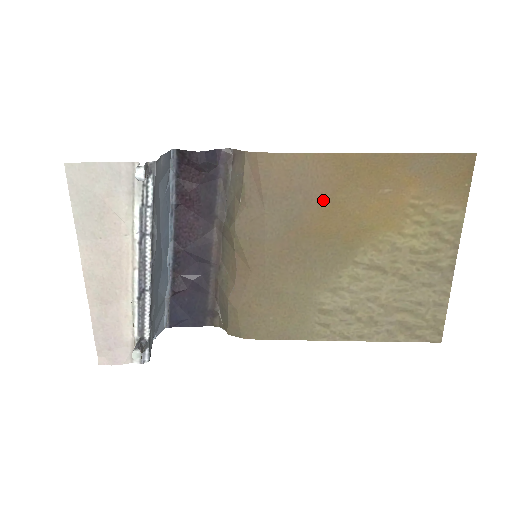
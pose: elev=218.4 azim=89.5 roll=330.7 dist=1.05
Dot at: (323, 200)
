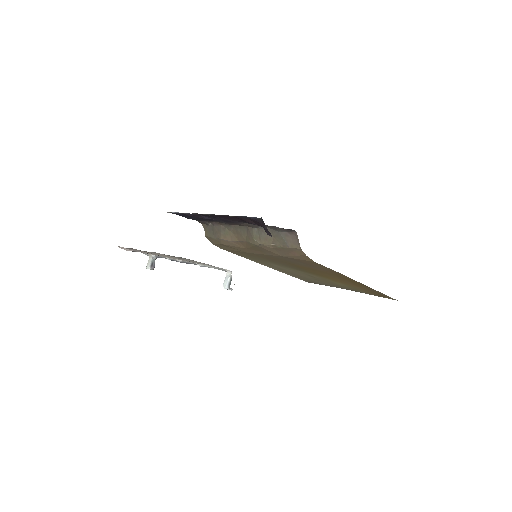
Dot at: (316, 269)
